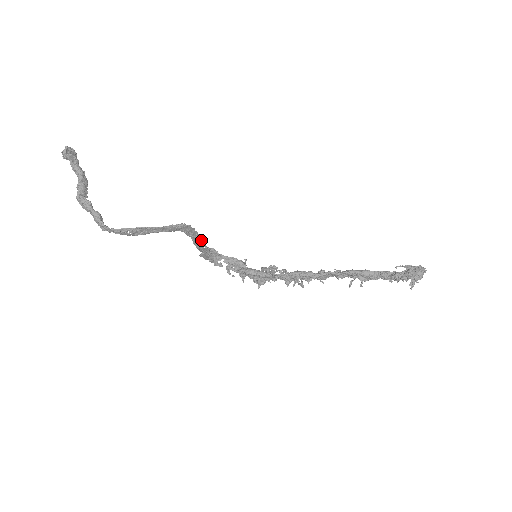
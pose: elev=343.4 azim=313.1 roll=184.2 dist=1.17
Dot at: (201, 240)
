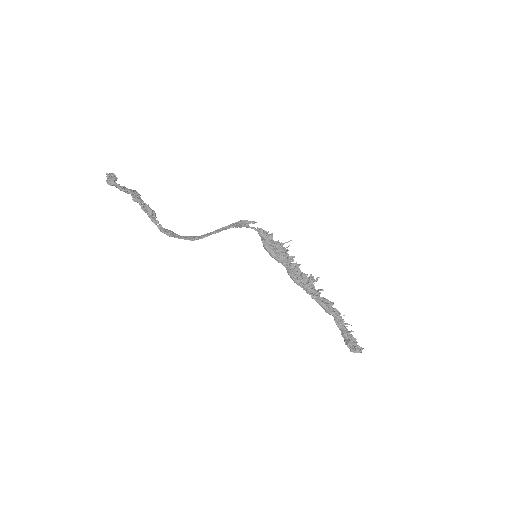
Dot at: (218, 232)
